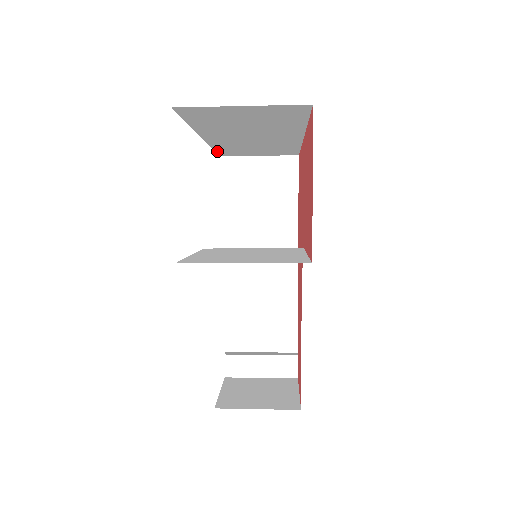
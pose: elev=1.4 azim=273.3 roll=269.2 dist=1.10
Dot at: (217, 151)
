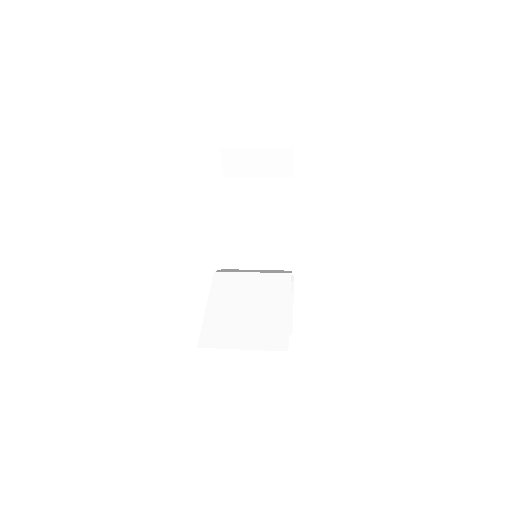
Dot at: occluded
